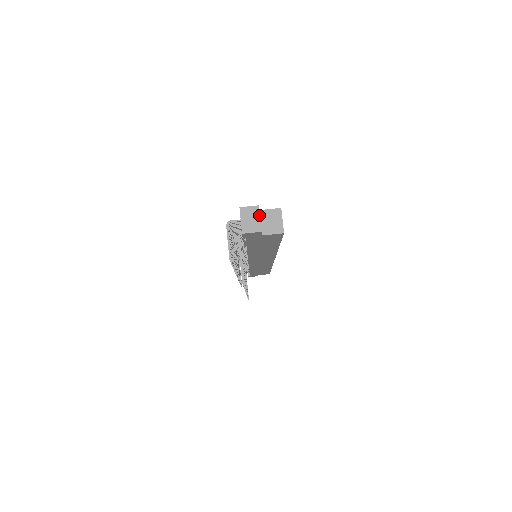
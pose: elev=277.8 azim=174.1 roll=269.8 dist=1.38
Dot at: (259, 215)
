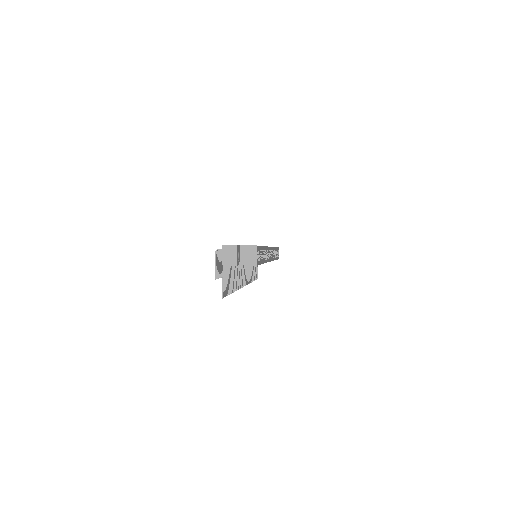
Dot at: (236, 253)
